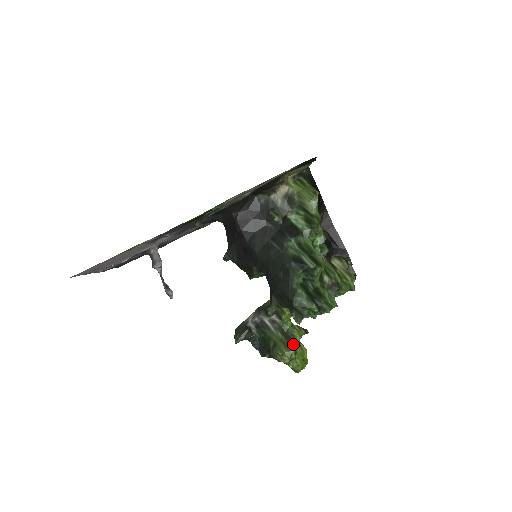
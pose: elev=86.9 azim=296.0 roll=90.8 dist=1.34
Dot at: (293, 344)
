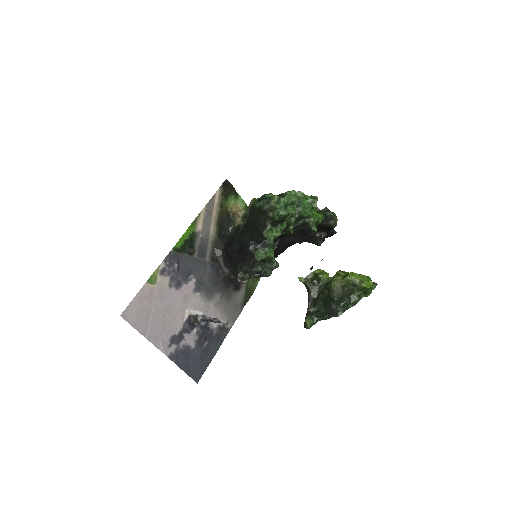
Dot at: occluded
